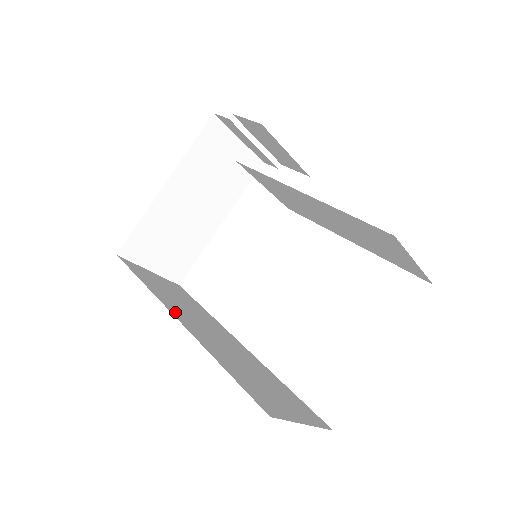
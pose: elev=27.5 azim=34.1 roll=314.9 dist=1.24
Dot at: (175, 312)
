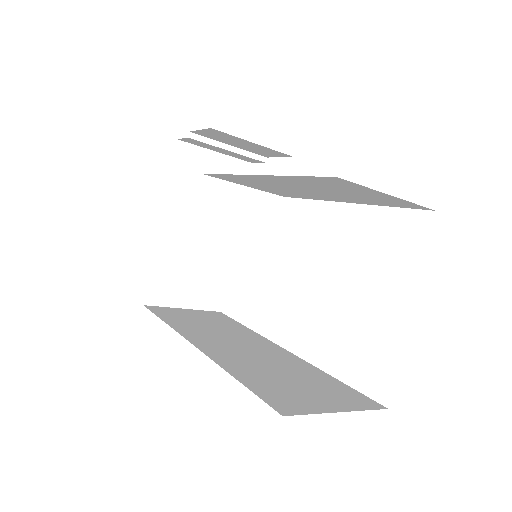
Dot at: (195, 340)
